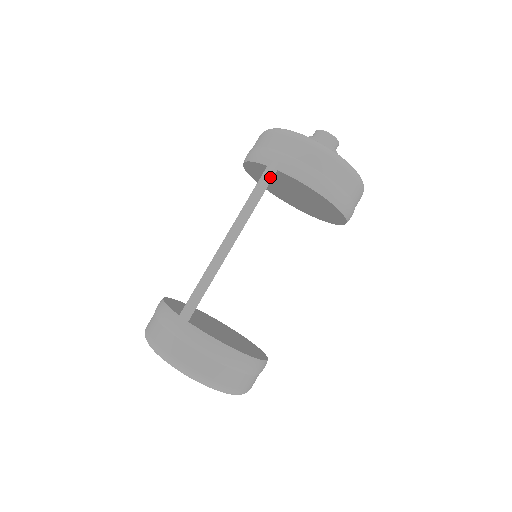
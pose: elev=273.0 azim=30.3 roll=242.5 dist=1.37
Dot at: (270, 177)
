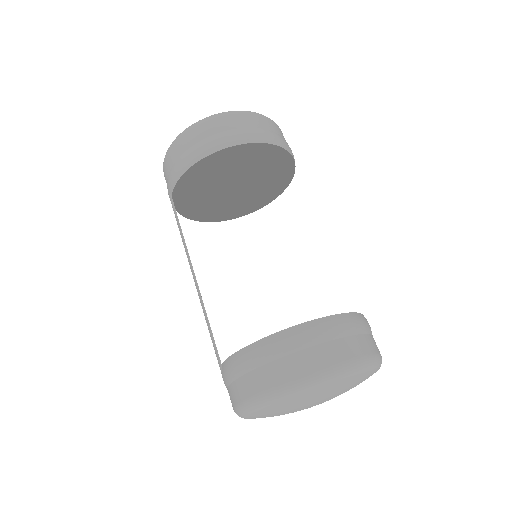
Dot at: (173, 205)
